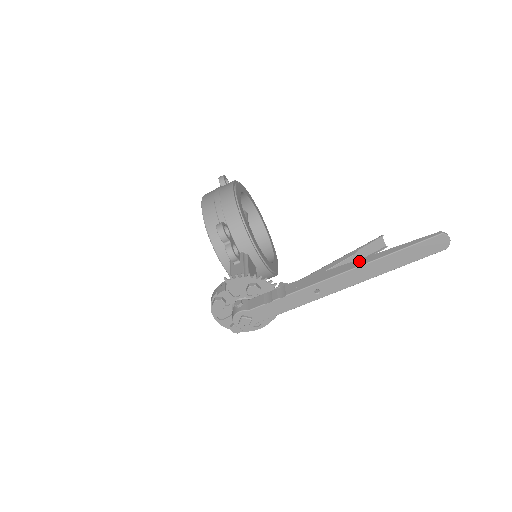
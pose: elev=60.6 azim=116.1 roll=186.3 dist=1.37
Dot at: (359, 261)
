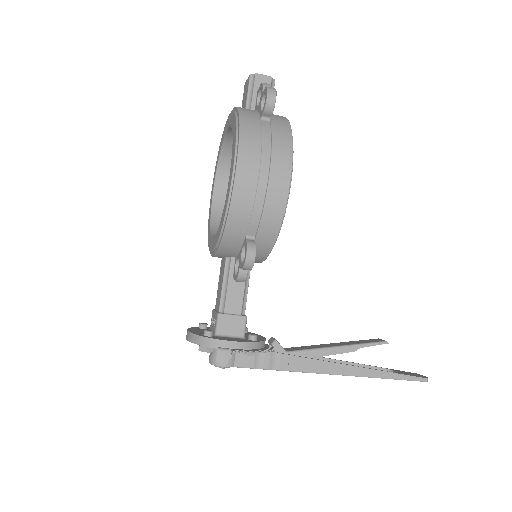
Dot at: (357, 370)
